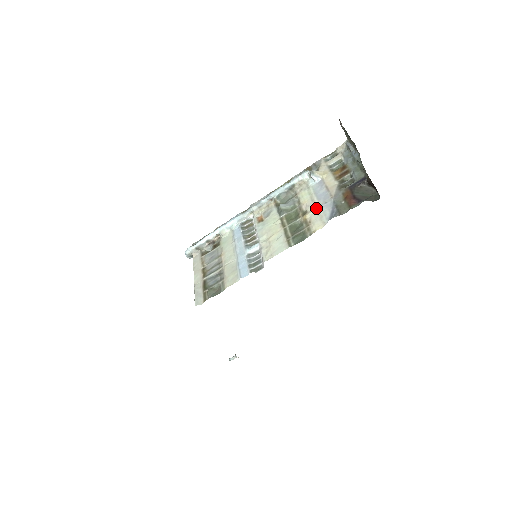
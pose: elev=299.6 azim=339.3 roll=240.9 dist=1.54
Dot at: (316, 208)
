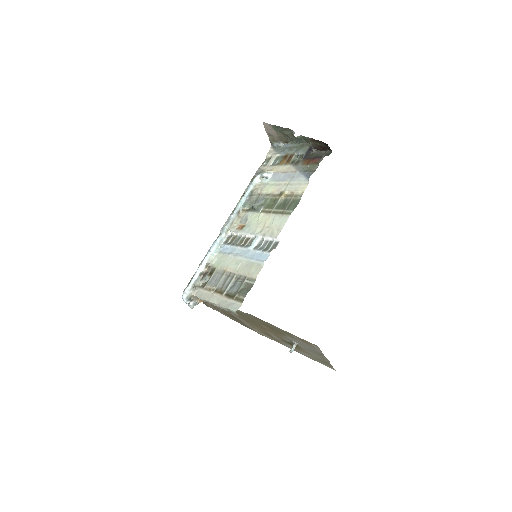
Dot at: (288, 184)
